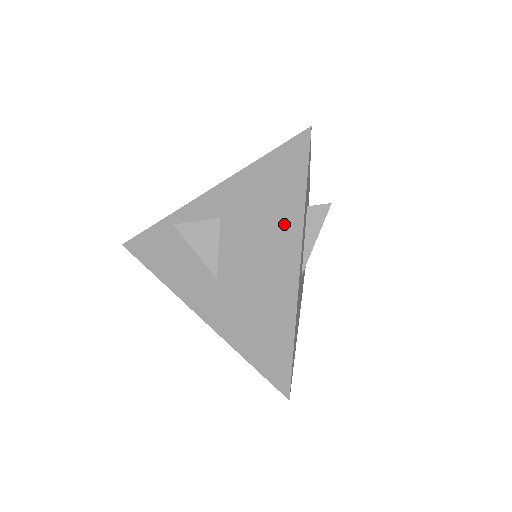
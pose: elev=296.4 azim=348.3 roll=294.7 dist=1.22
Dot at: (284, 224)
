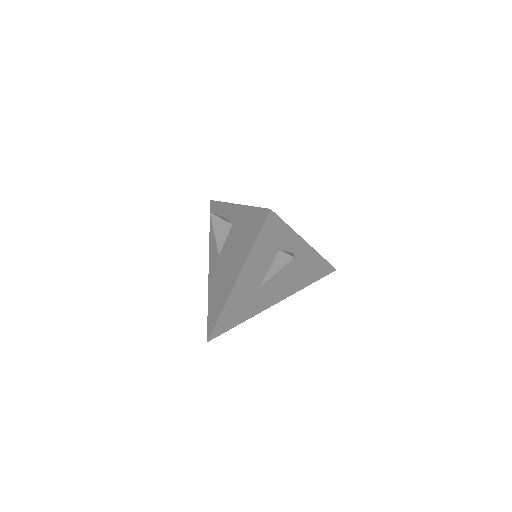
Dot at: (242, 253)
